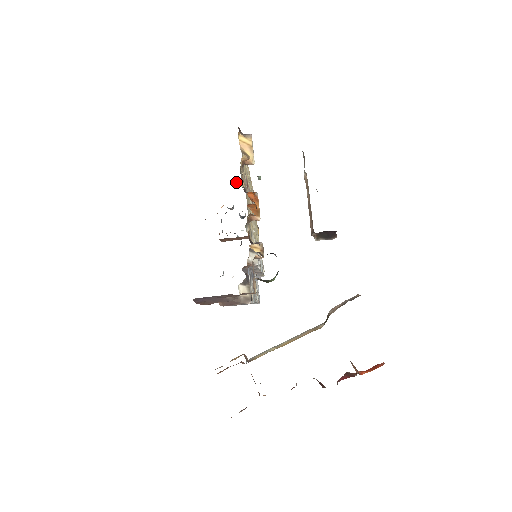
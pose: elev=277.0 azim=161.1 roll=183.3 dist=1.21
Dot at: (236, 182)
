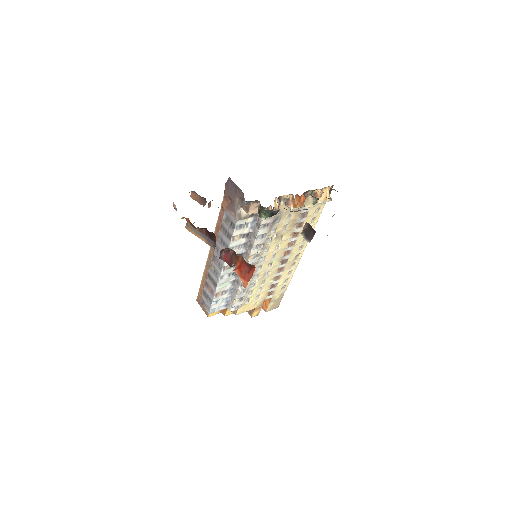
Dot at: occluded
